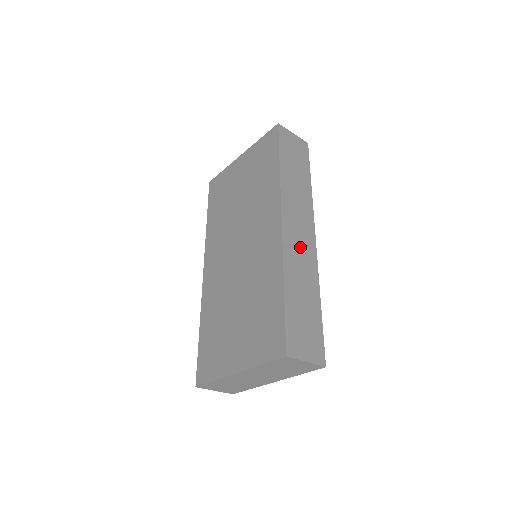
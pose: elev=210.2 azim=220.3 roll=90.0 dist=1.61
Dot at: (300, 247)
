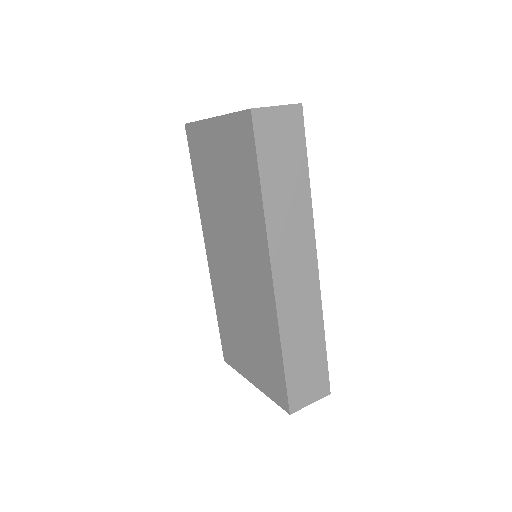
Dot at: (298, 290)
